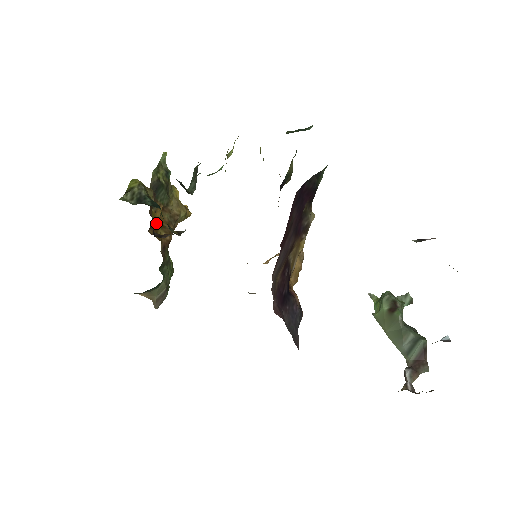
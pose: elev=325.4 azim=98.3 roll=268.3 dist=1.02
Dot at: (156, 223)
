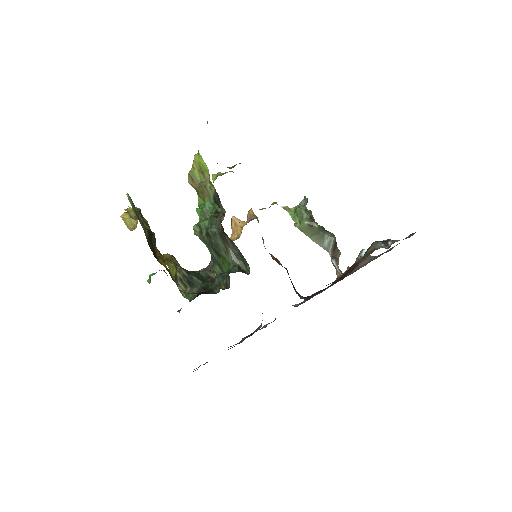
Dot at: (165, 266)
